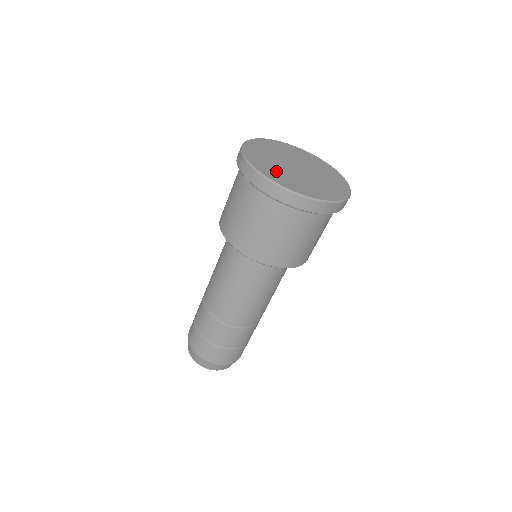
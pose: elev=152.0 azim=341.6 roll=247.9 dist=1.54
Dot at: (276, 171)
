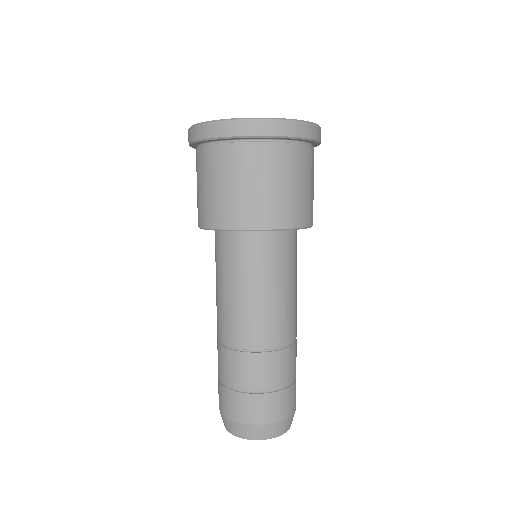
Dot at: occluded
